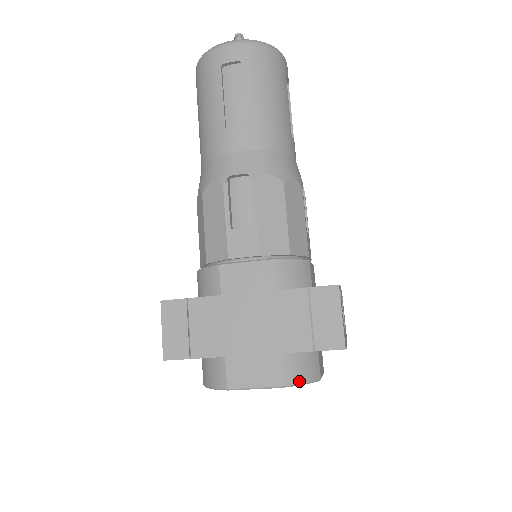
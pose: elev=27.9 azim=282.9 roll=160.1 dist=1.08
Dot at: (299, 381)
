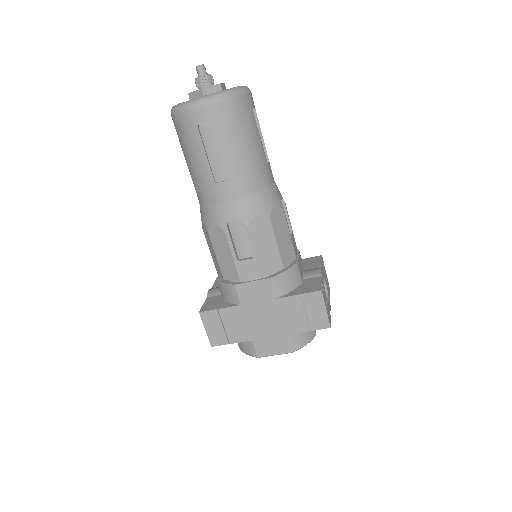
Dot at: (303, 345)
